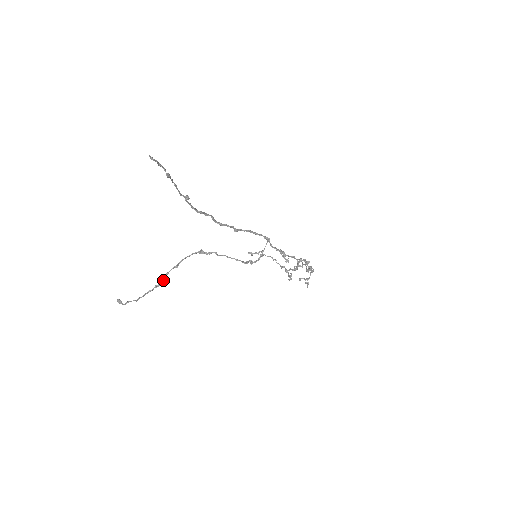
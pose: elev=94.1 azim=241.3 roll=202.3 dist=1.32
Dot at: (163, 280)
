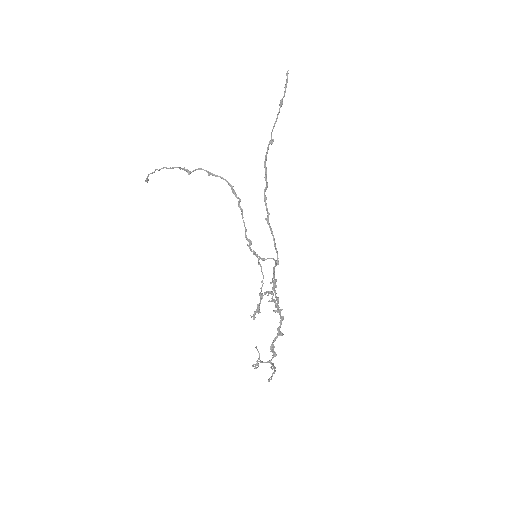
Dot at: occluded
